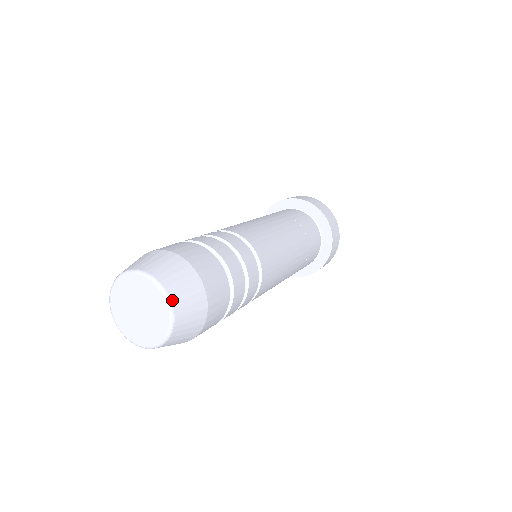
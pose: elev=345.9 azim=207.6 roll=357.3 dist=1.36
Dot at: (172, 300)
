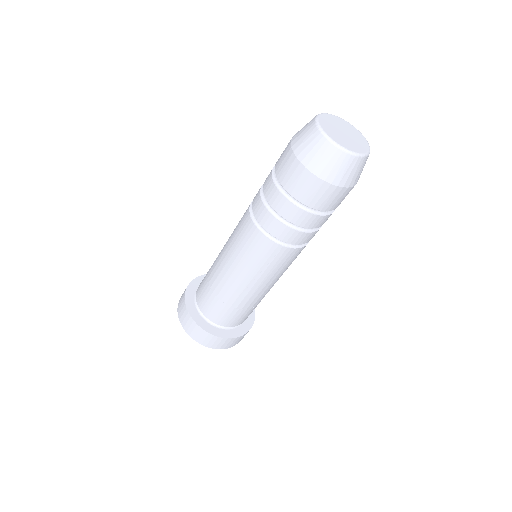
Dot at: occluded
